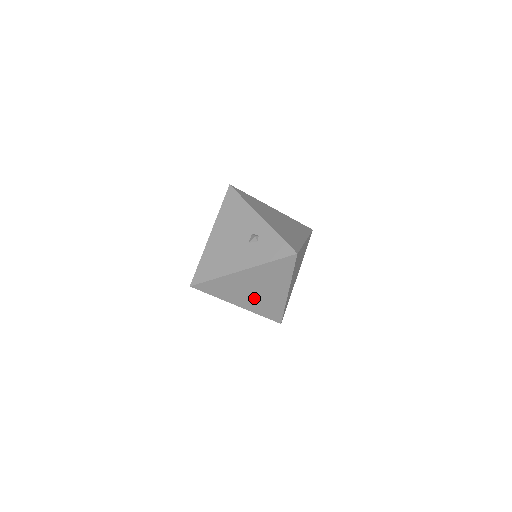
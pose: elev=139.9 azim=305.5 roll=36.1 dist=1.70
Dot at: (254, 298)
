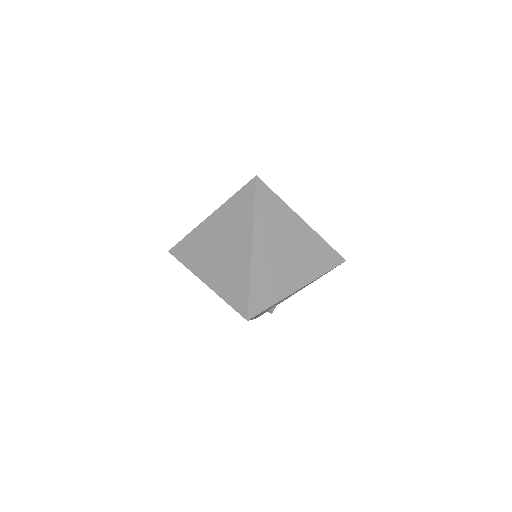
Dot at: (219, 265)
